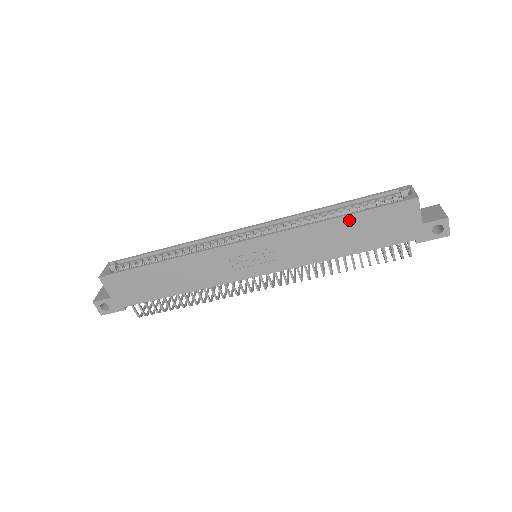
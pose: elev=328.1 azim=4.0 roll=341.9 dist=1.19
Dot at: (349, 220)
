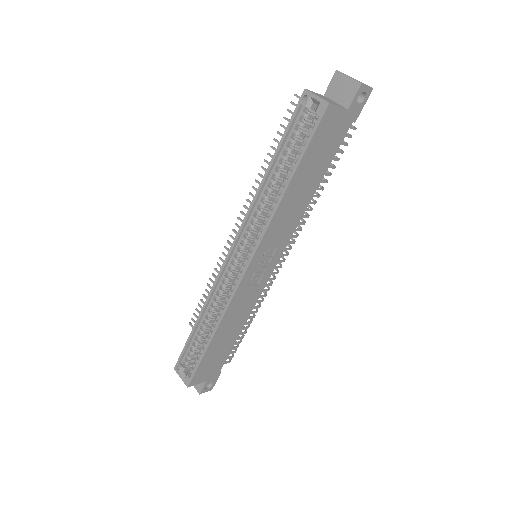
Dot at: (298, 175)
